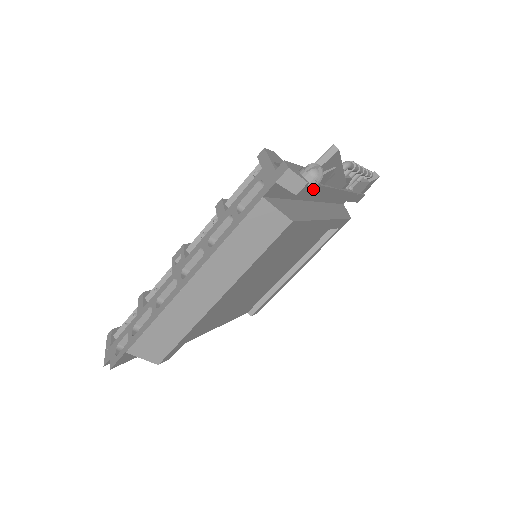
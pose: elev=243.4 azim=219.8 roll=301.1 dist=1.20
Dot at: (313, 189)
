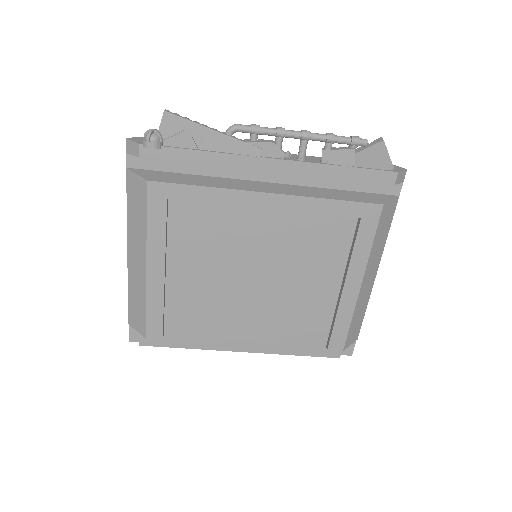
Dot at: (149, 148)
